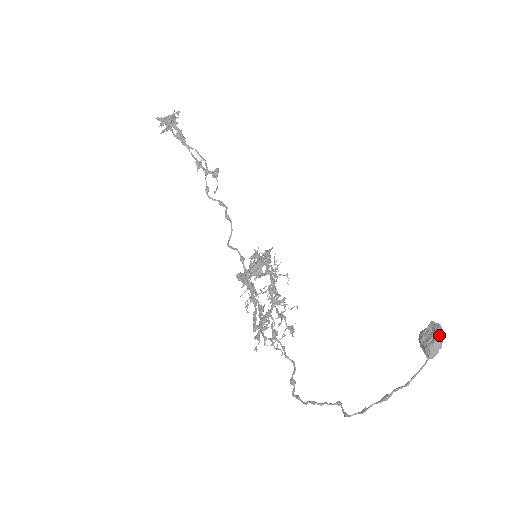
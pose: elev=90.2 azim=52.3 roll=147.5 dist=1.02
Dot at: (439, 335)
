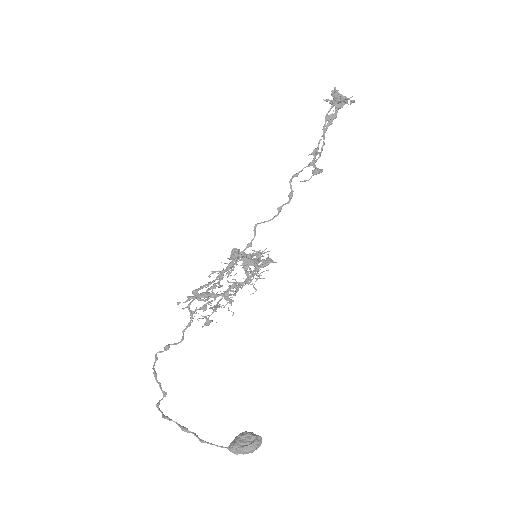
Dot at: (250, 449)
